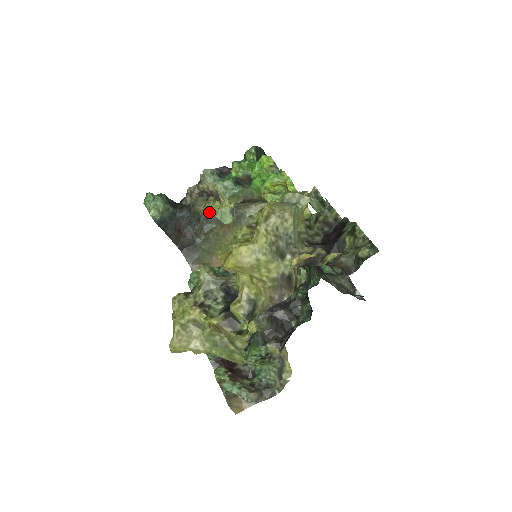
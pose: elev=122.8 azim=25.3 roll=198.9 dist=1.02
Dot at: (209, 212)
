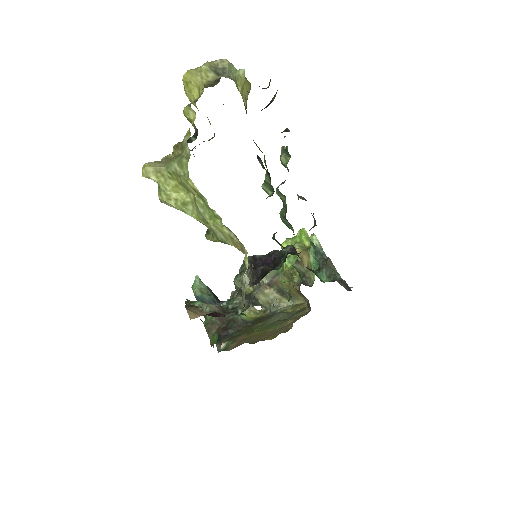
Dot at: (248, 317)
